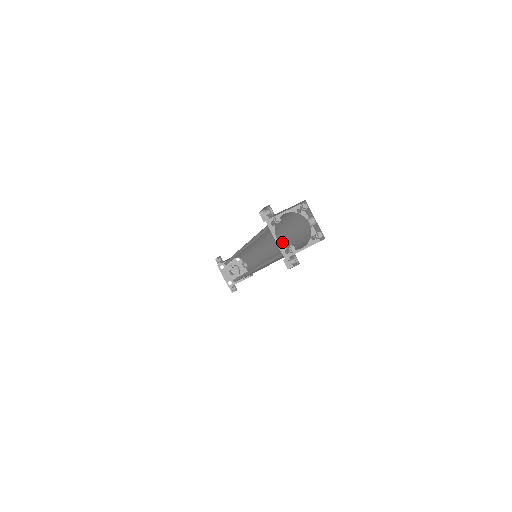
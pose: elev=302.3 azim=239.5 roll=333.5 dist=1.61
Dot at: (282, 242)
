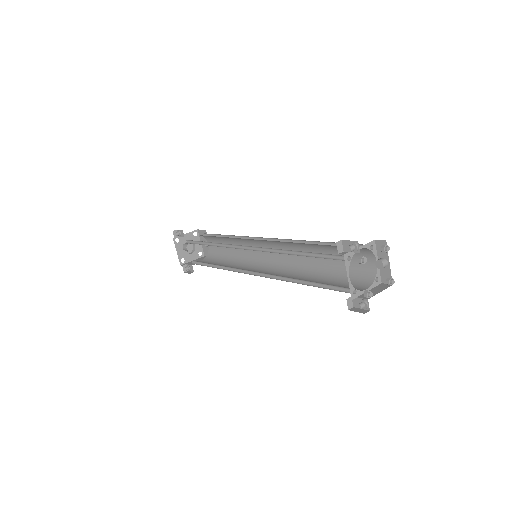
Dot at: (305, 256)
